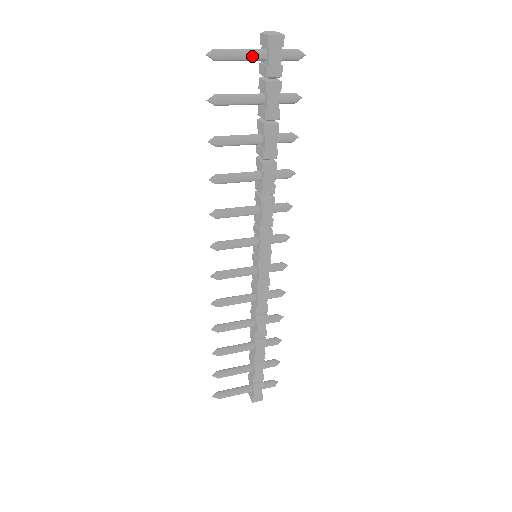
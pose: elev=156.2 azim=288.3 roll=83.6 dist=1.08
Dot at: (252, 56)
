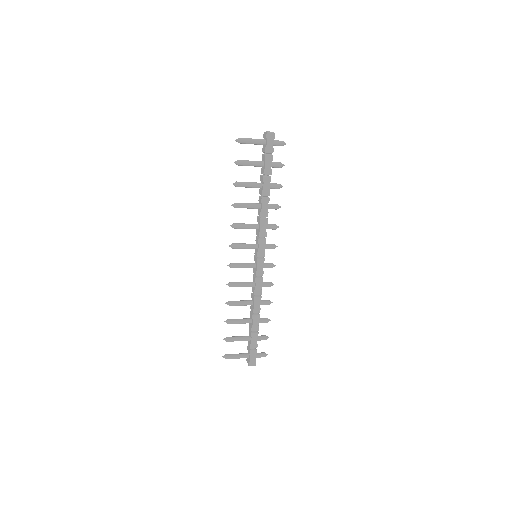
Dot at: (258, 142)
